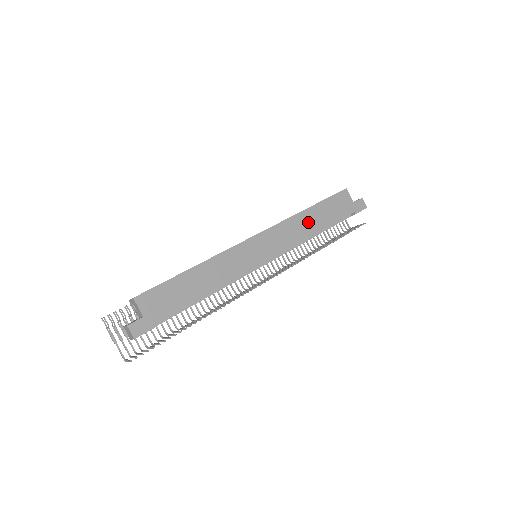
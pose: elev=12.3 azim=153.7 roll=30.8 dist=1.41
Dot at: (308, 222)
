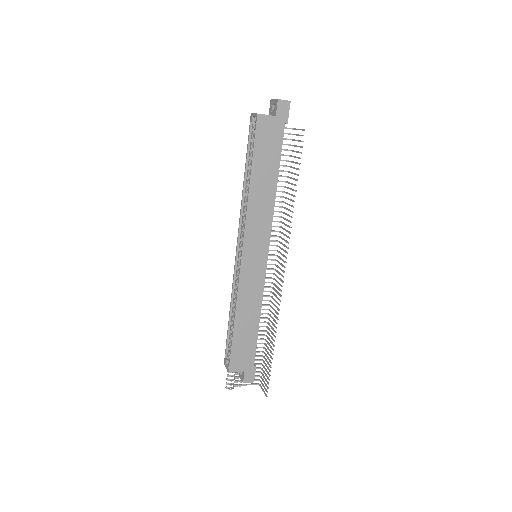
Dot at: (262, 190)
